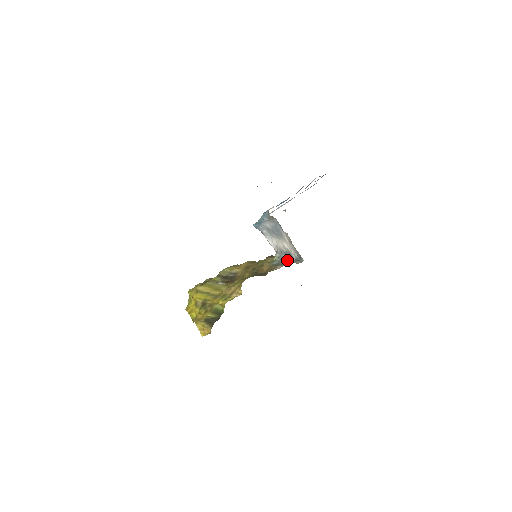
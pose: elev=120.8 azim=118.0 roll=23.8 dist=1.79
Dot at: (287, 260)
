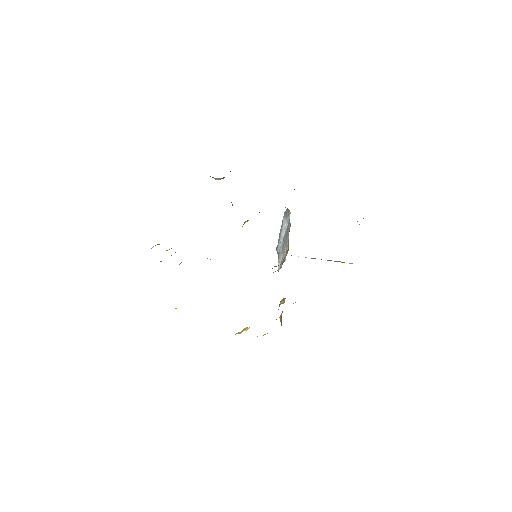
Dot at: occluded
